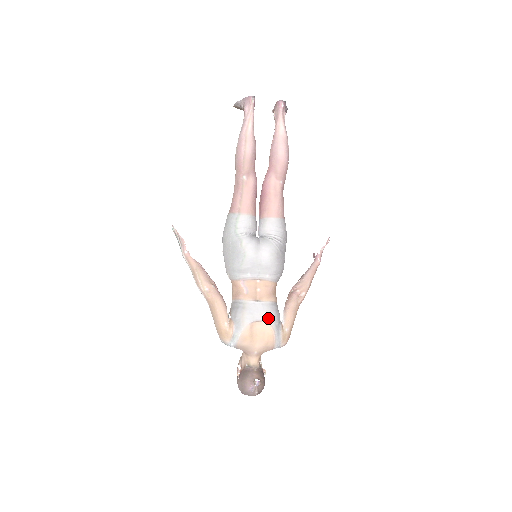
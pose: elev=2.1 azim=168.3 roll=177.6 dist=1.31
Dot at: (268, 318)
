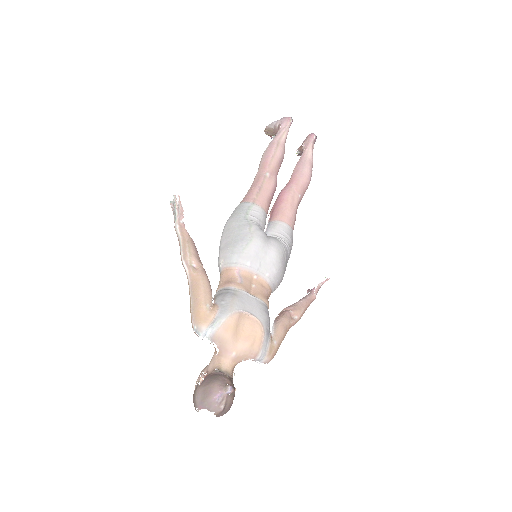
Dot at: (260, 315)
